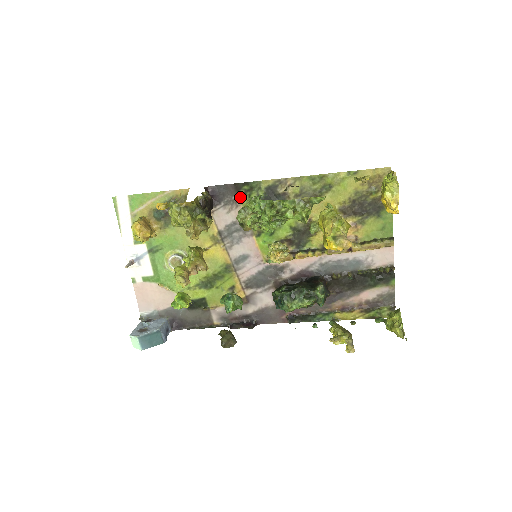
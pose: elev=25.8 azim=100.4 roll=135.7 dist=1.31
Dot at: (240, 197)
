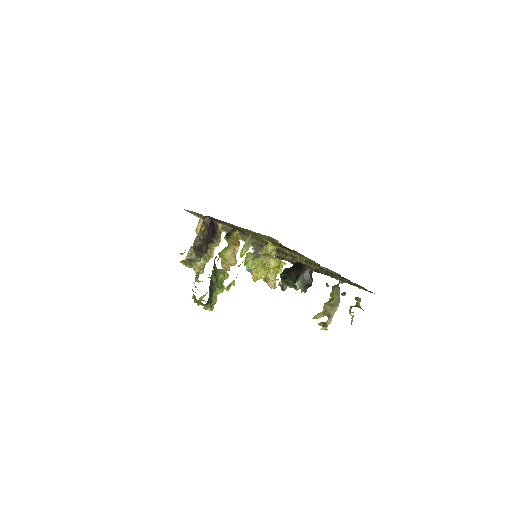
Dot at: (224, 223)
